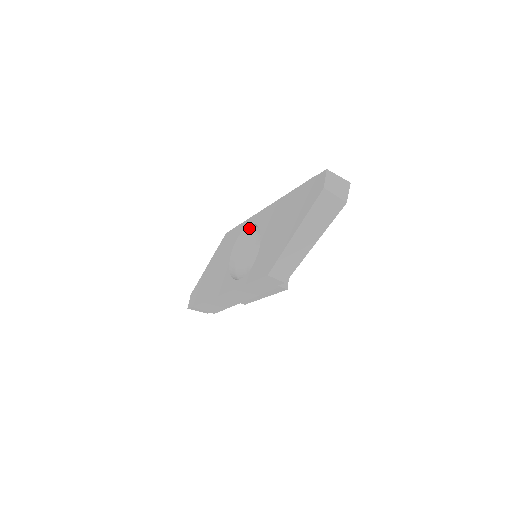
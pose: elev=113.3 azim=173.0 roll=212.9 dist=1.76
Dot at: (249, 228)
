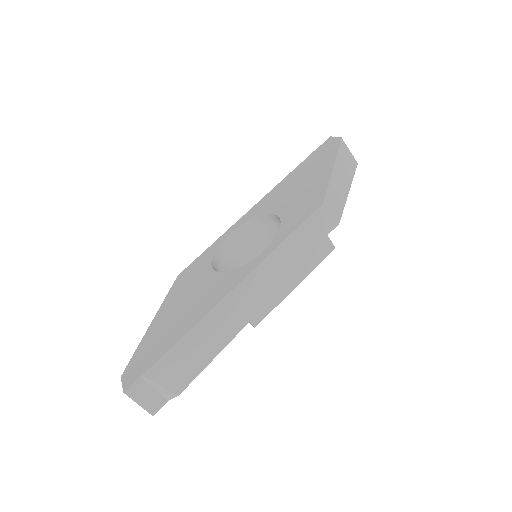
Dot at: (228, 241)
